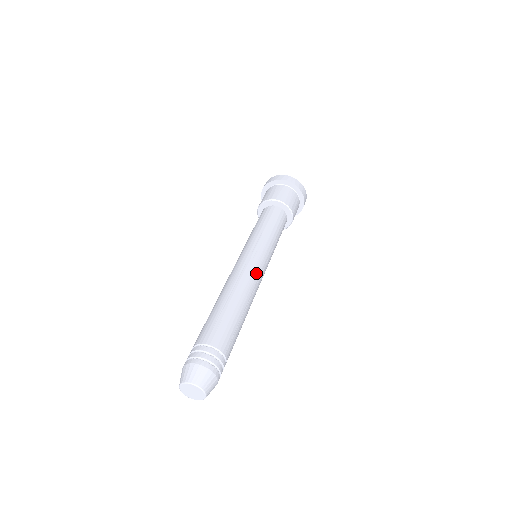
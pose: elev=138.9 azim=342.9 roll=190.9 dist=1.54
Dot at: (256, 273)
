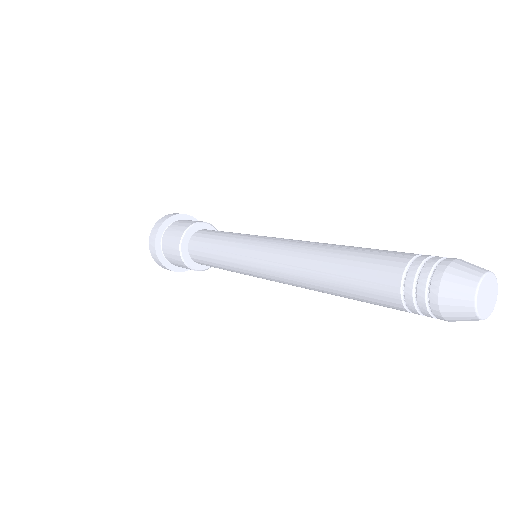
Dot at: occluded
